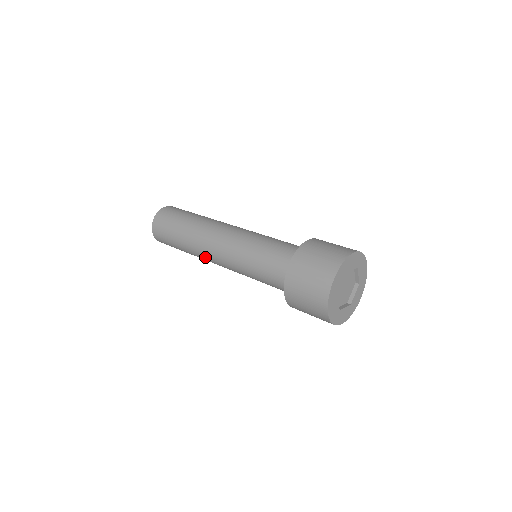
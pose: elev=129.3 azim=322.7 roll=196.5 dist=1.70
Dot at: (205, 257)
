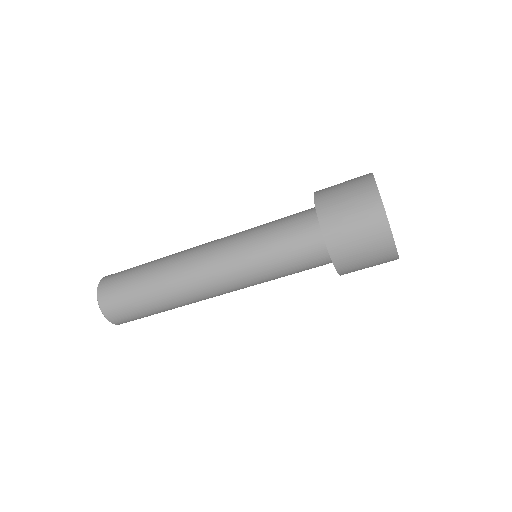
Dot at: occluded
